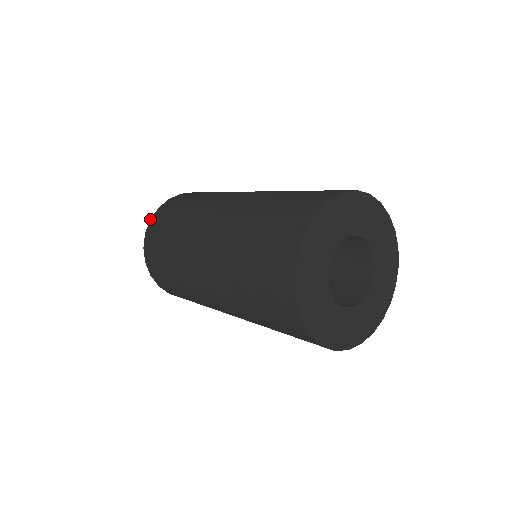
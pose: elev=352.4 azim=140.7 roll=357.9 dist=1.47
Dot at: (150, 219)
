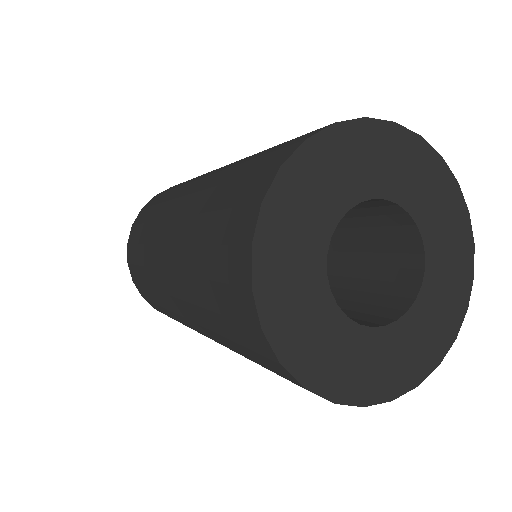
Dot at: occluded
